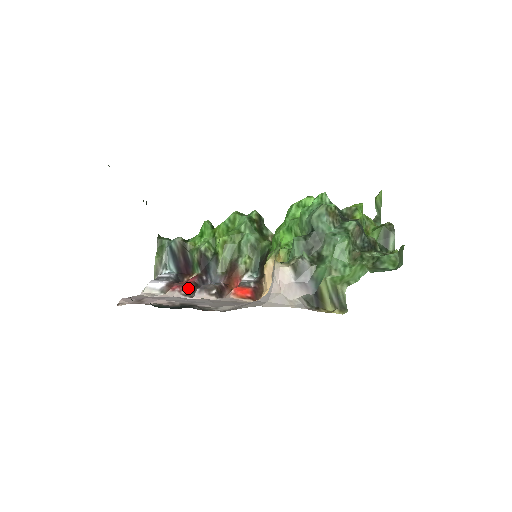
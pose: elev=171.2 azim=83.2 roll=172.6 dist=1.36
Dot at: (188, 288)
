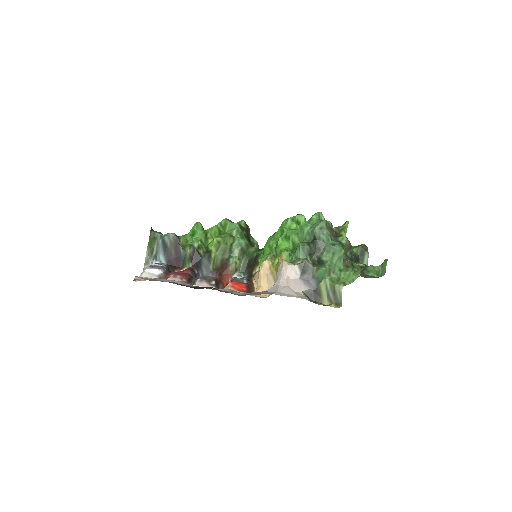
Dot at: (187, 277)
